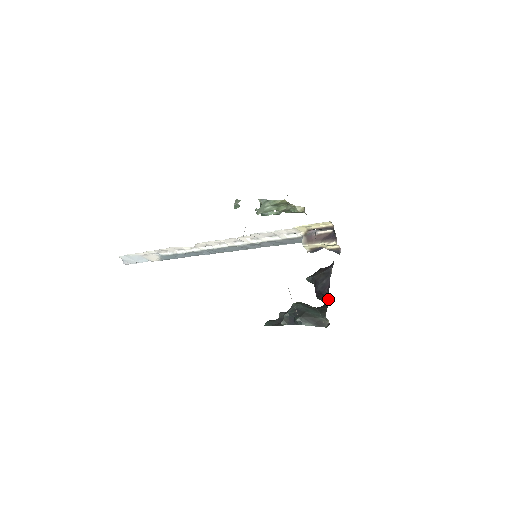
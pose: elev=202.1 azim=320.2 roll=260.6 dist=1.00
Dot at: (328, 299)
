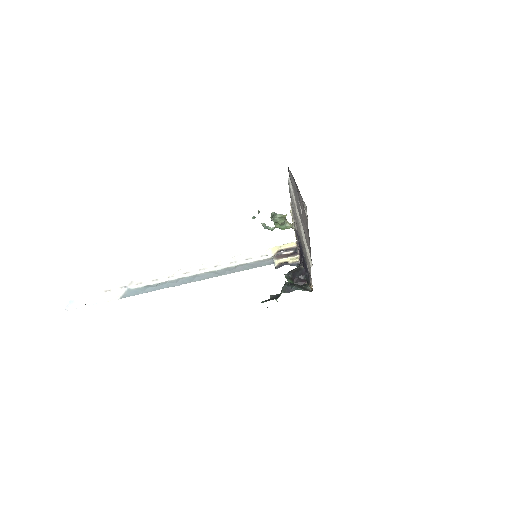
Dot at: (303, 283)
